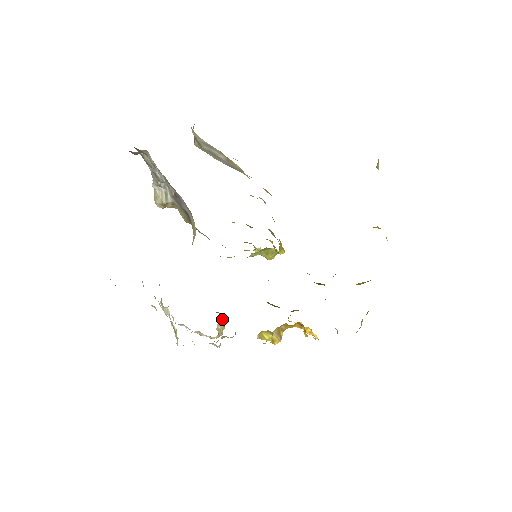
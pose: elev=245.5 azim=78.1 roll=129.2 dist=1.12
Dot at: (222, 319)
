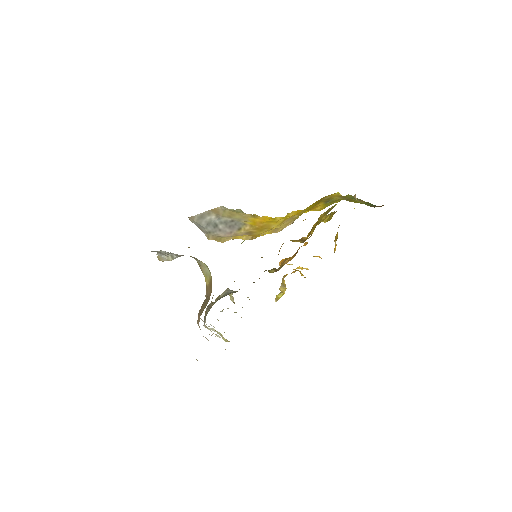
Dot at: occluded
